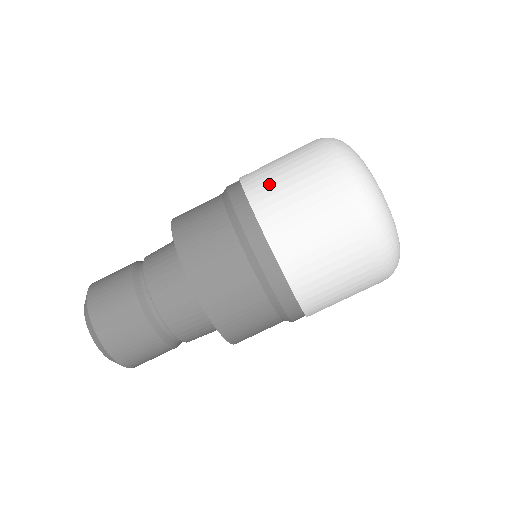
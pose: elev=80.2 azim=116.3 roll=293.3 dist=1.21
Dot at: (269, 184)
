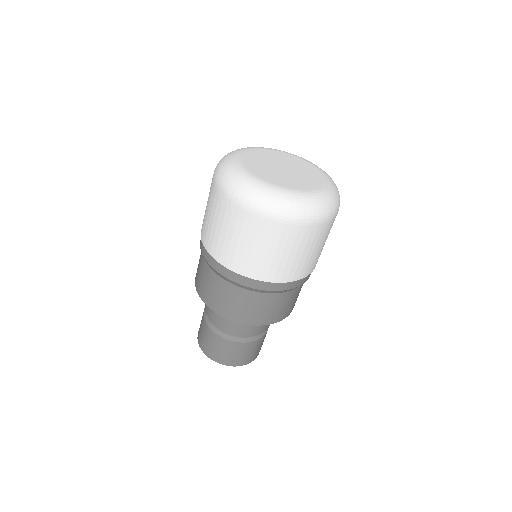
Dot at: occluded
